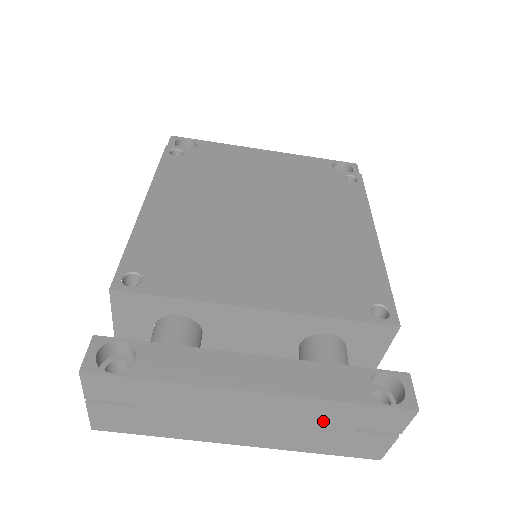
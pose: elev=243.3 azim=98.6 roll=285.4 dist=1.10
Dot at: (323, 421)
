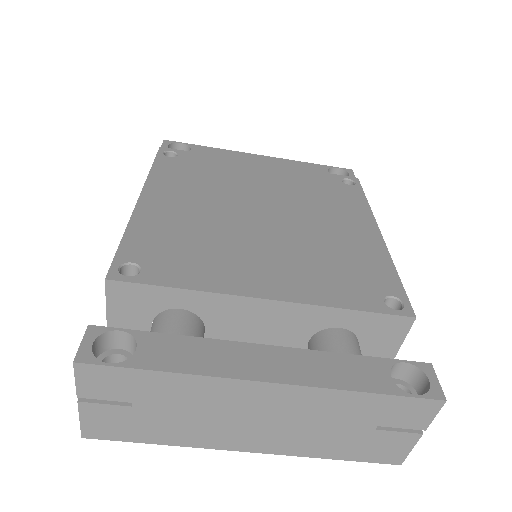
Dot at: (342, 418)
